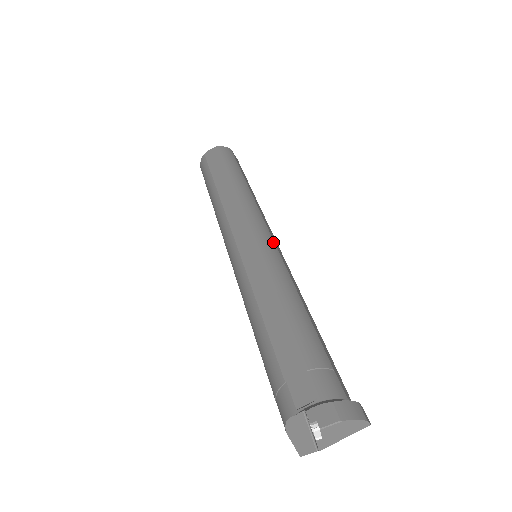
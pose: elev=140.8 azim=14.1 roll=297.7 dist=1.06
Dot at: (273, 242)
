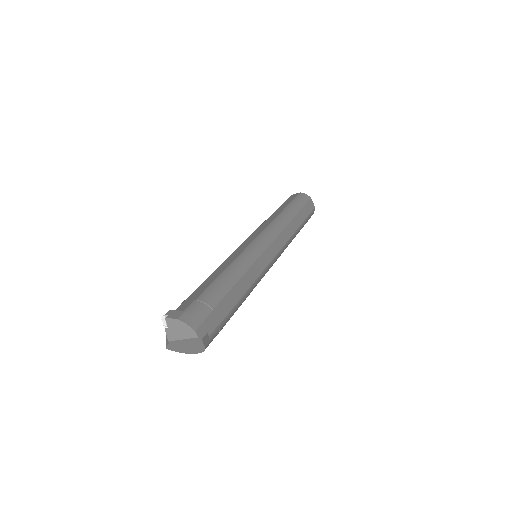
Dot at: (265, 248)
